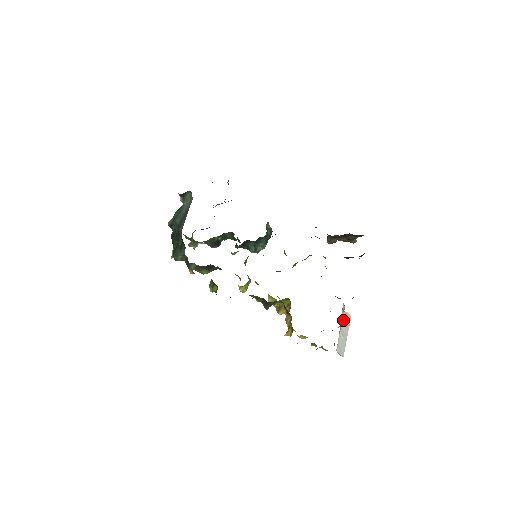
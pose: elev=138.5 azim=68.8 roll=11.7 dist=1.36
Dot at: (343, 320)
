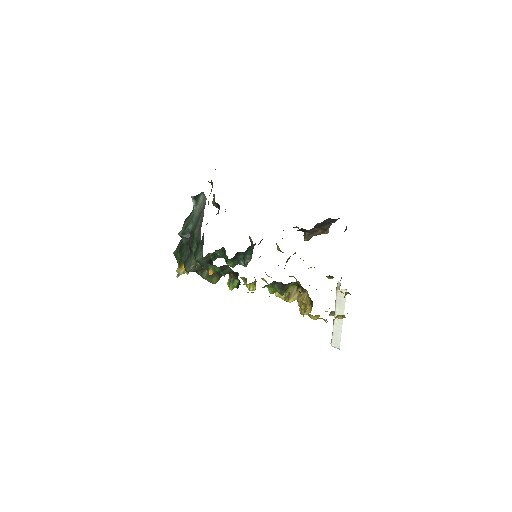
Dot at: (338, 301)
